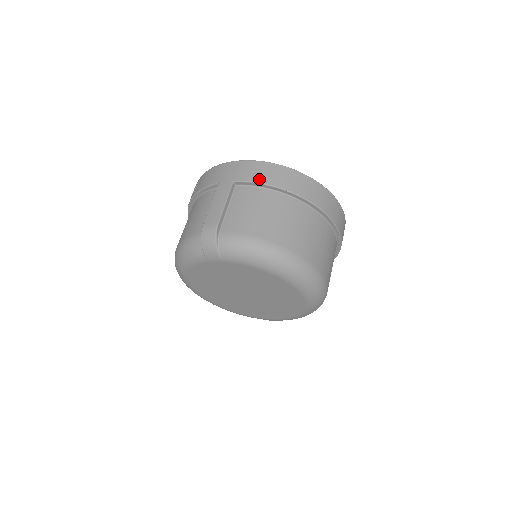
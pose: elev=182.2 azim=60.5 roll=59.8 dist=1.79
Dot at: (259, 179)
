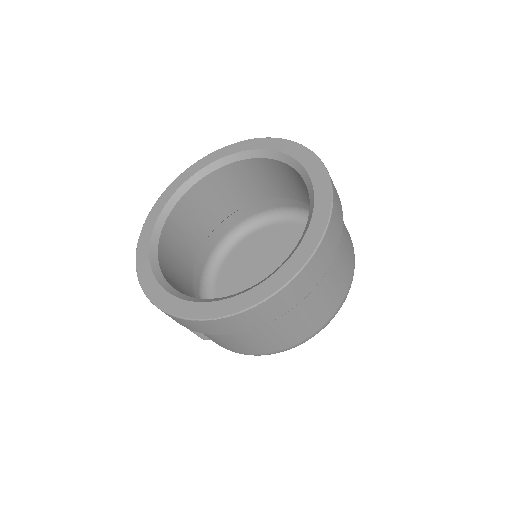
Dot at: occluded
